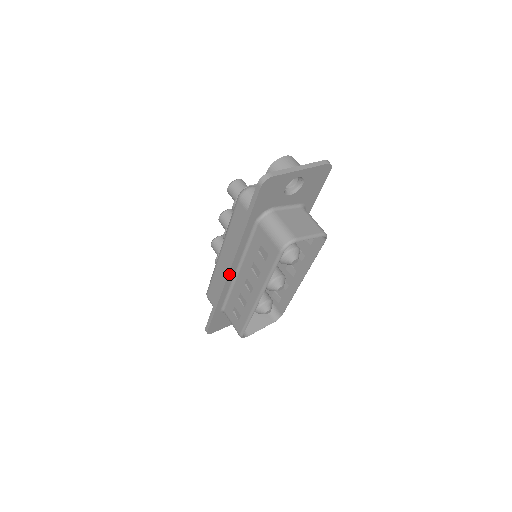
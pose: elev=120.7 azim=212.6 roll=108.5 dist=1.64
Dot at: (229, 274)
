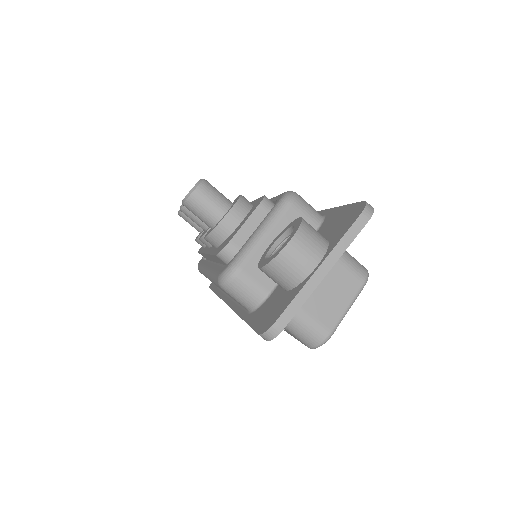
Dot at: occluded
